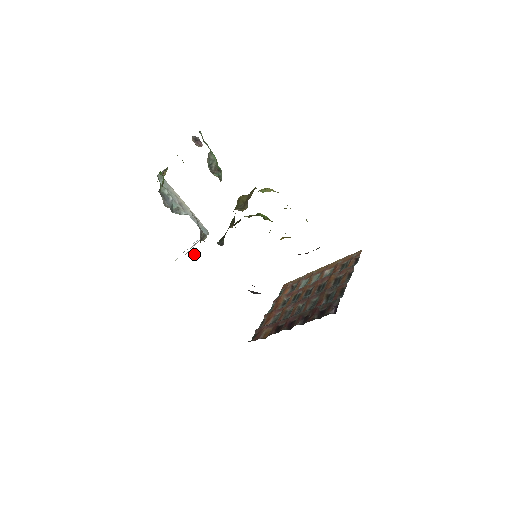
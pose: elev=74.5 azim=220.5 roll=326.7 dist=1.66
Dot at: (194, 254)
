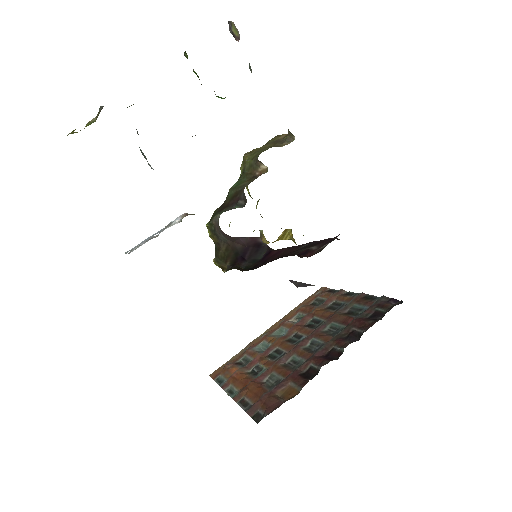
Dot at: occluded
